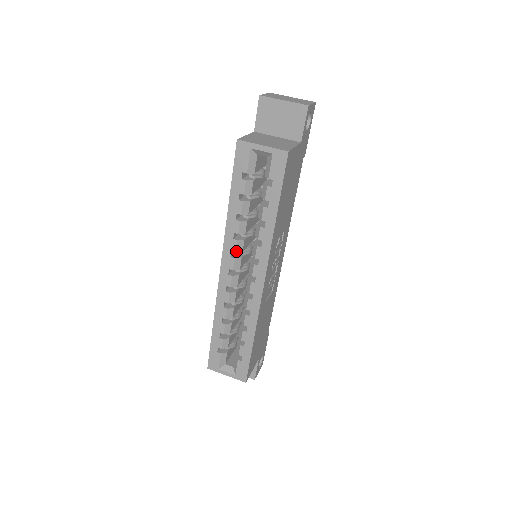
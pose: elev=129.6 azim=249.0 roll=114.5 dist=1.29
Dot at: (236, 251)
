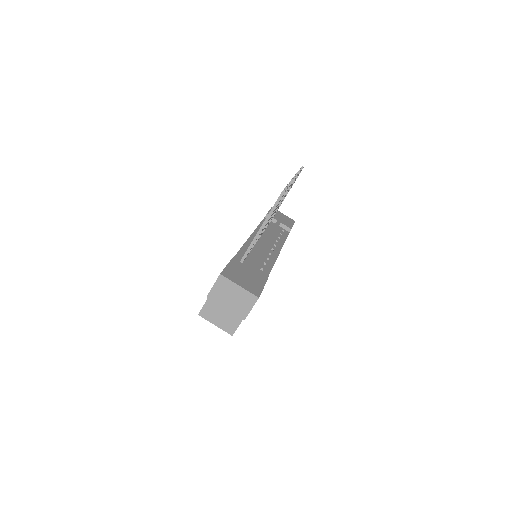
Dot at: occluded
